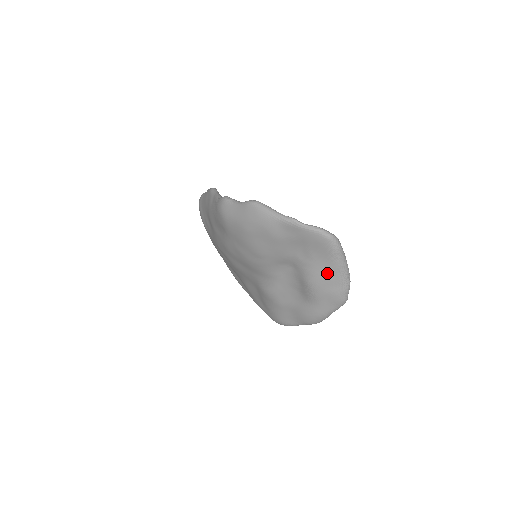
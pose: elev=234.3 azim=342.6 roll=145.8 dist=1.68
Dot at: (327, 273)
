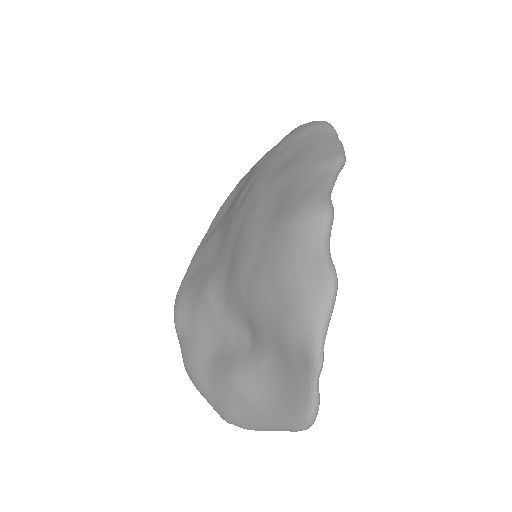
Dot at: (255, 406)
